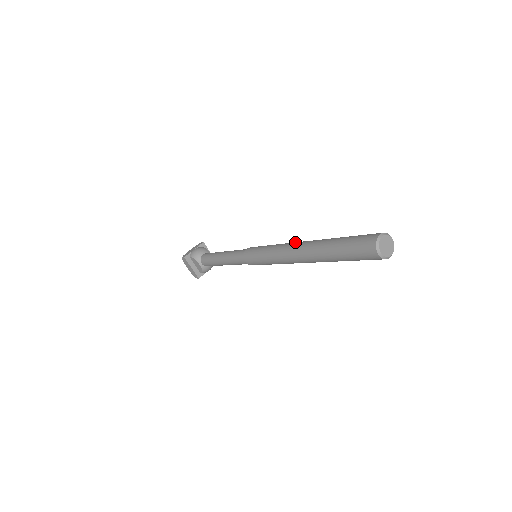
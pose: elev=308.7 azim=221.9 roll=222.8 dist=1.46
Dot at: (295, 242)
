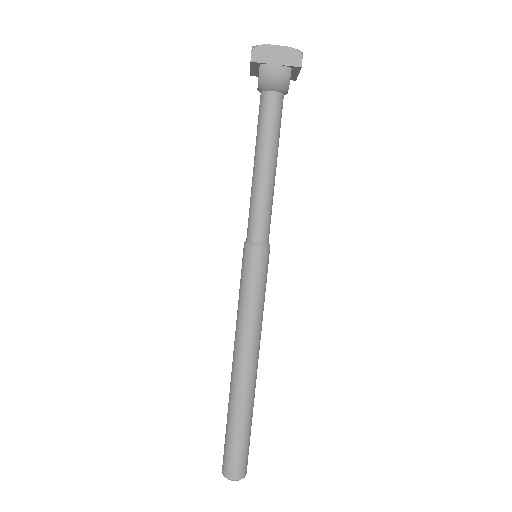
Dot at: (251, 353)
